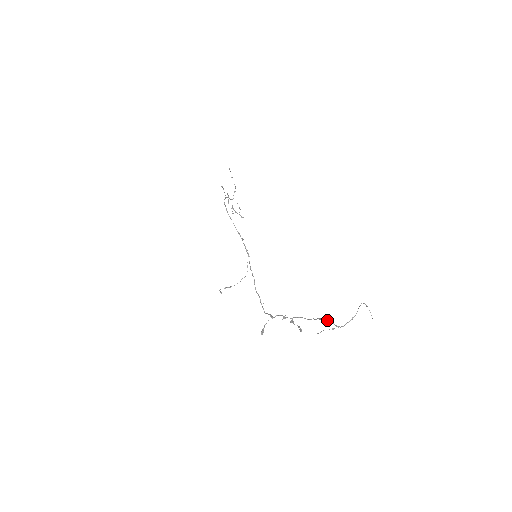
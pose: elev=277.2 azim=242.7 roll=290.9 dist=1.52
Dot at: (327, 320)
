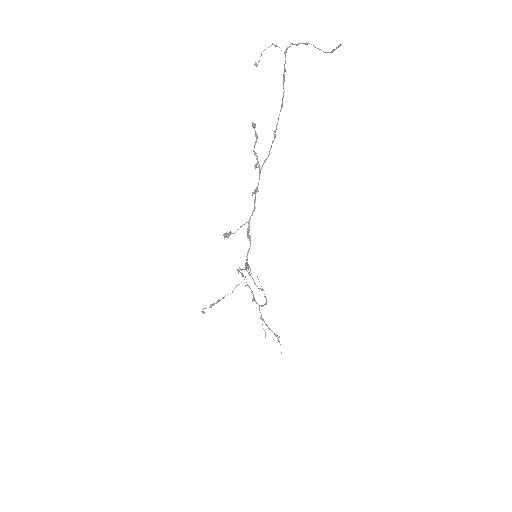
Dot at: (283, 85)
